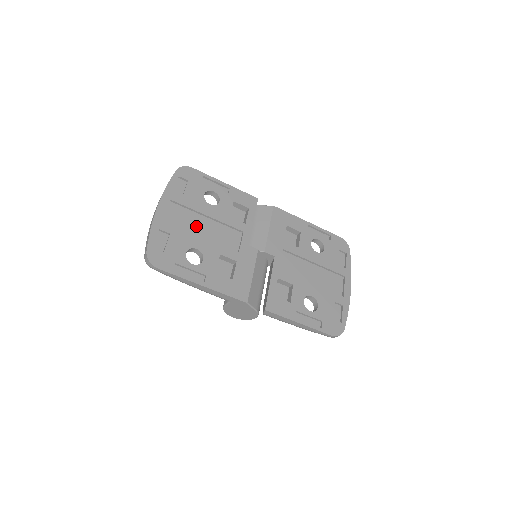
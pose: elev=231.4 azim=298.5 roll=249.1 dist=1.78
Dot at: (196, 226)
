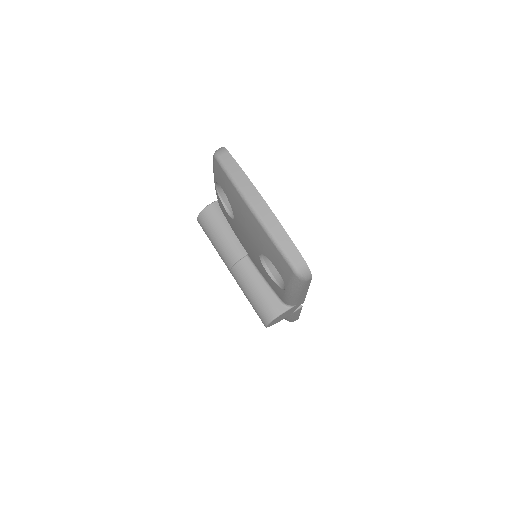
Dot at: occluded
